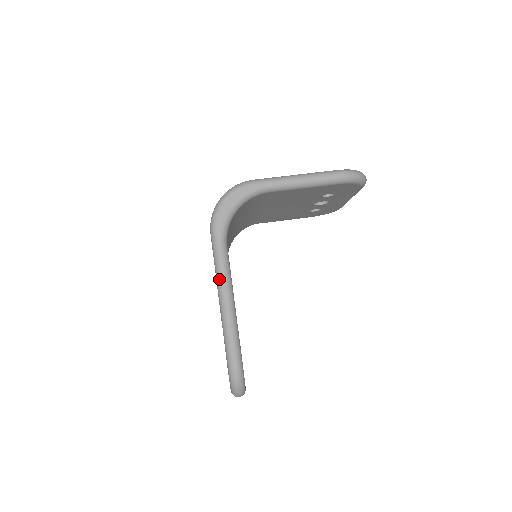
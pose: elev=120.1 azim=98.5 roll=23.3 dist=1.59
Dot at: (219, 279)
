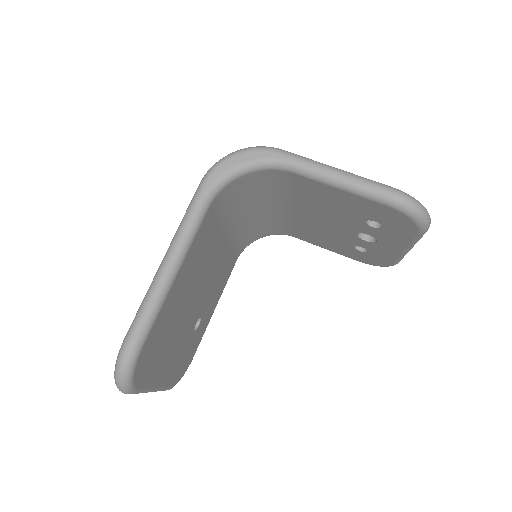
Dot at: (175, 237)
